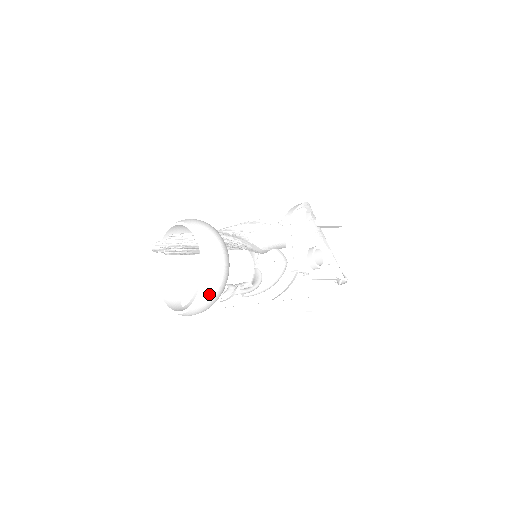
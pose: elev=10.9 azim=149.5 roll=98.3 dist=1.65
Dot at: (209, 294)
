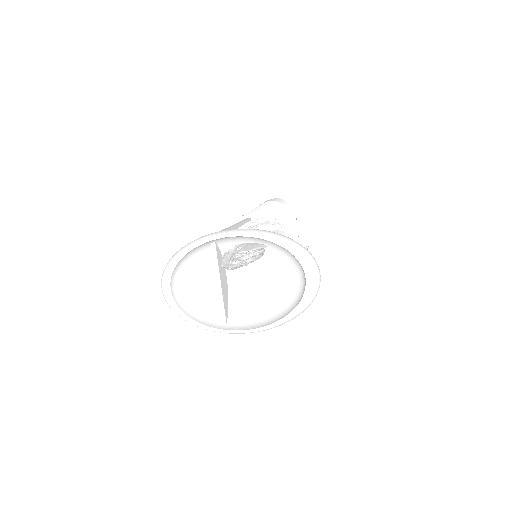
Dot at: (302, 312)
